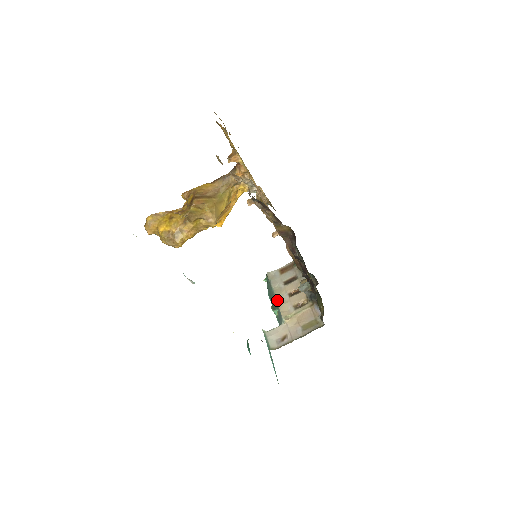
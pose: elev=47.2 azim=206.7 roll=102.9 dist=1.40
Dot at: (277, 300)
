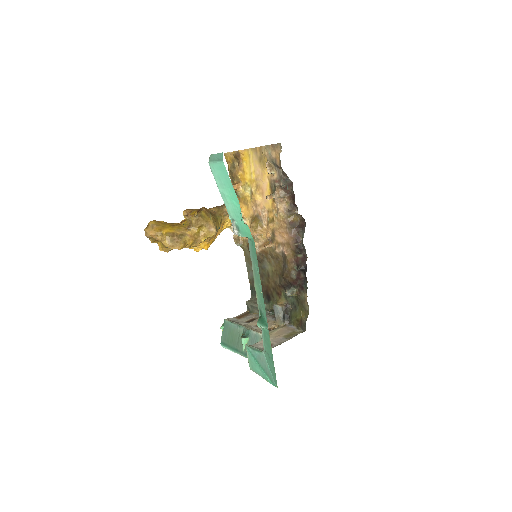
Dot at: (248, 328)
